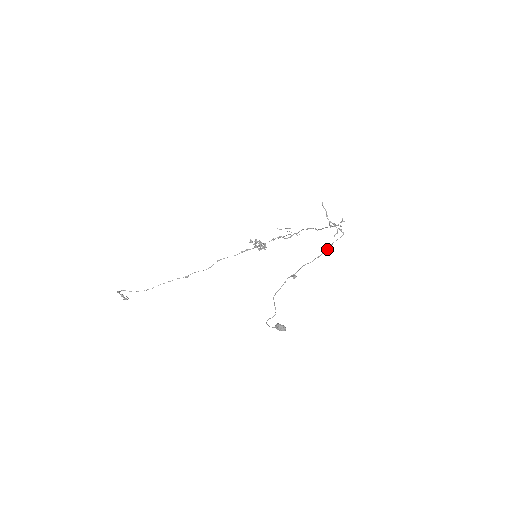
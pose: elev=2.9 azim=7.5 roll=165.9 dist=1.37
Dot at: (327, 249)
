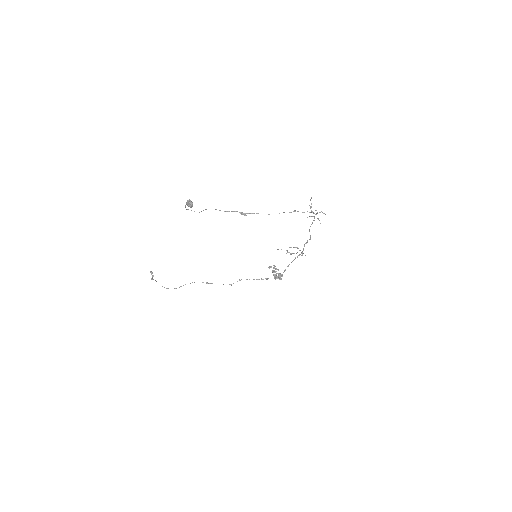
Dot at: occluded
